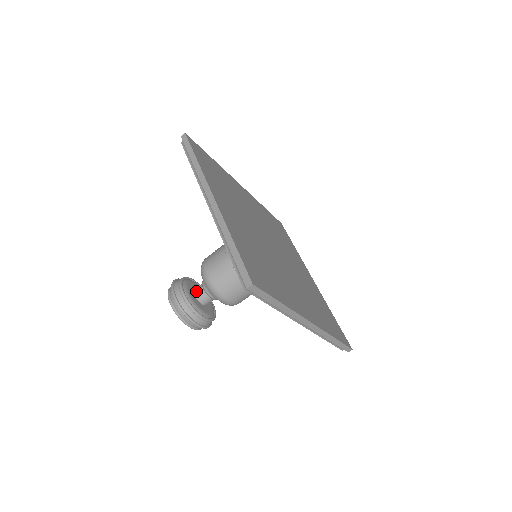
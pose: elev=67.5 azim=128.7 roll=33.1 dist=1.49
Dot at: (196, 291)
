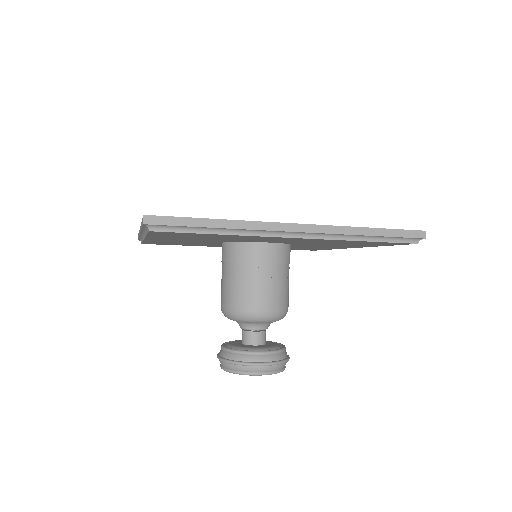
Dot at: occluded
